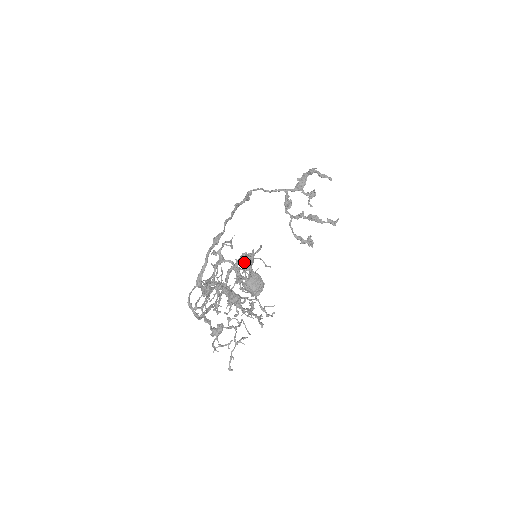
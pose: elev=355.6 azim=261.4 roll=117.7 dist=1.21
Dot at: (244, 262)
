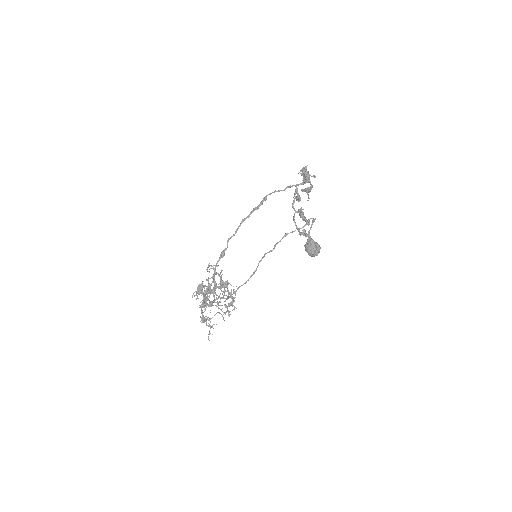
Dot at: (197, 289)
